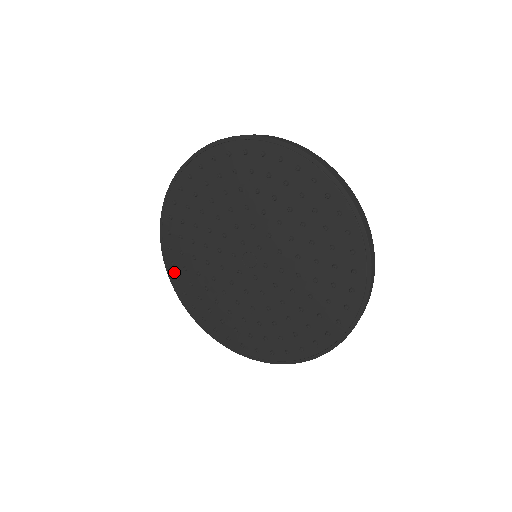
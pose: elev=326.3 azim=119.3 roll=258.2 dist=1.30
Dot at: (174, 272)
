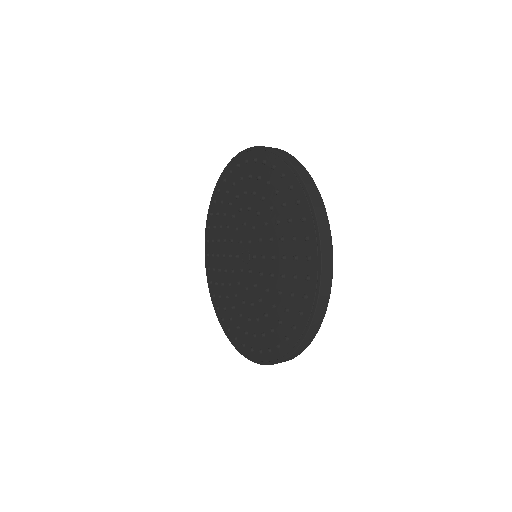
Dot at: (212, 290)
